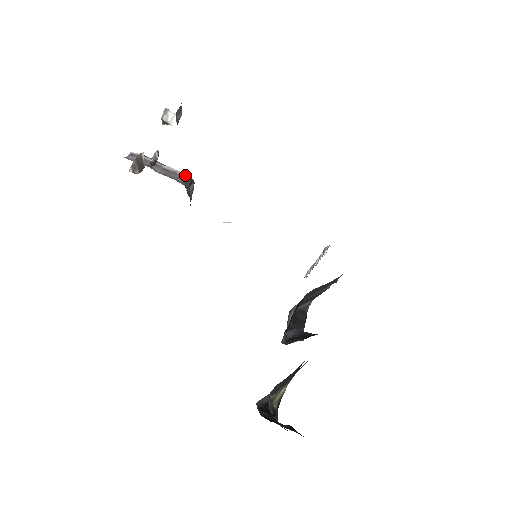
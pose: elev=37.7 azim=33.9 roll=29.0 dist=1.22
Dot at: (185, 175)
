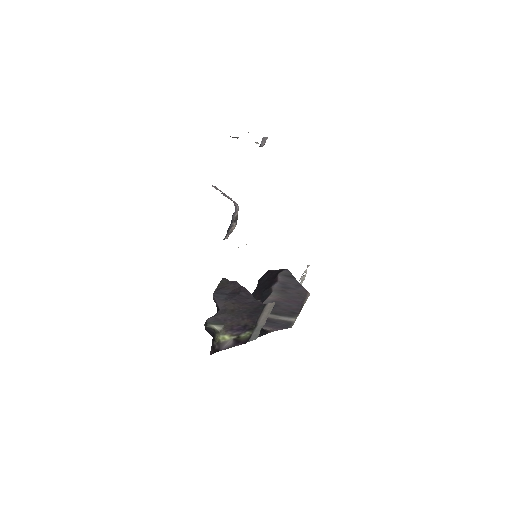
Dot at: occluded
